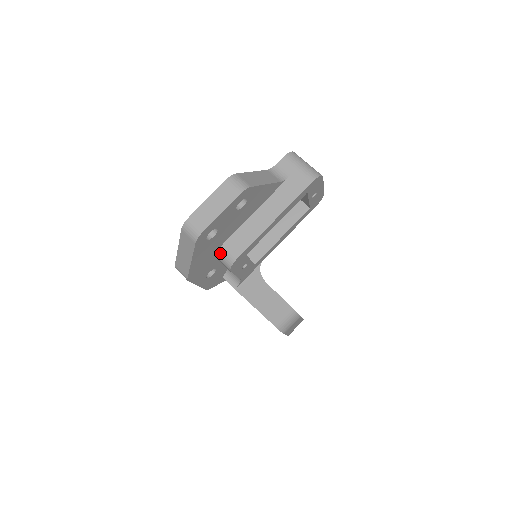
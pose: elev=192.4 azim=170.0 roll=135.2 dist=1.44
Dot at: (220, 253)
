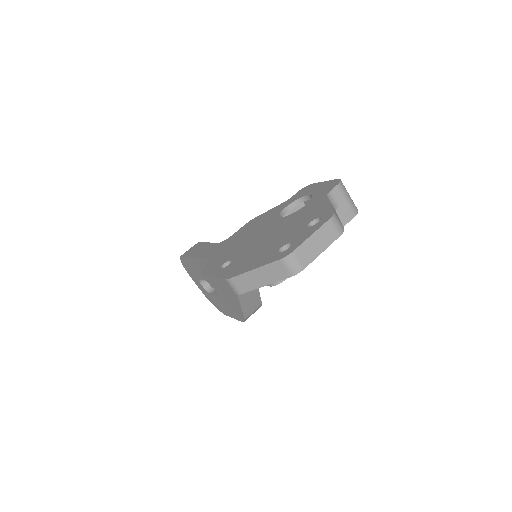
Dot at: occluded
